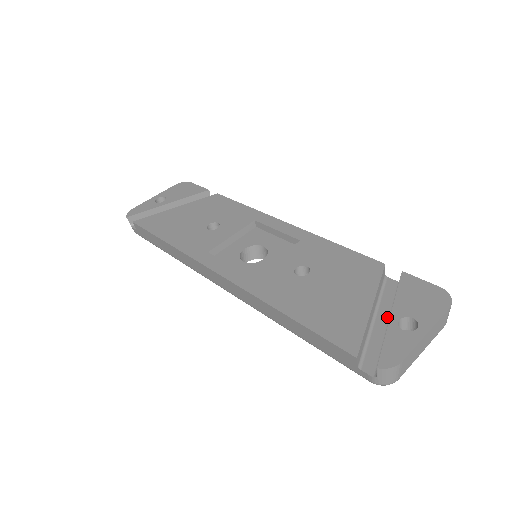
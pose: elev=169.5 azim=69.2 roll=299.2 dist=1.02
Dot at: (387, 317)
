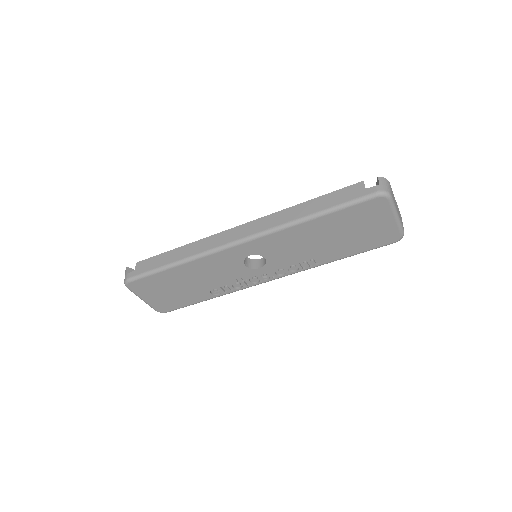
Dot at: occluded
